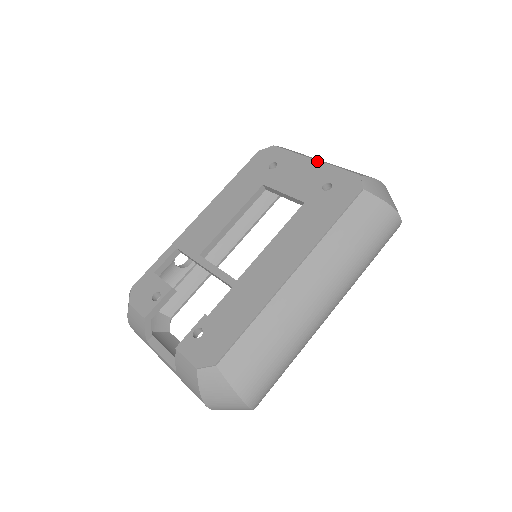
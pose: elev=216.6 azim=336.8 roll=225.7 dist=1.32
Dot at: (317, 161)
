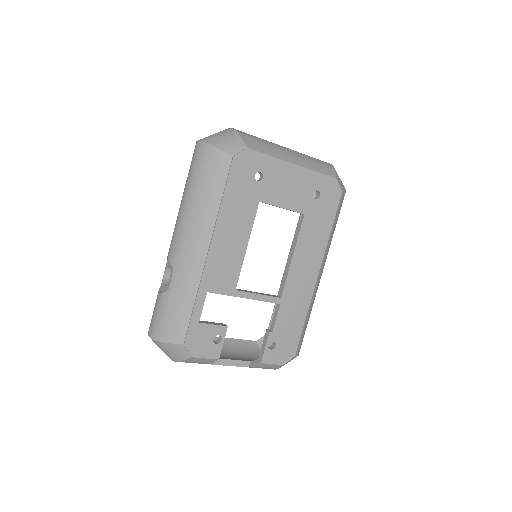
Dot at: (299, 167)
